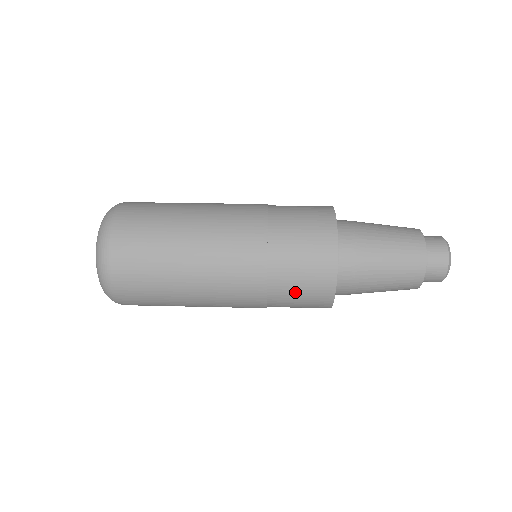
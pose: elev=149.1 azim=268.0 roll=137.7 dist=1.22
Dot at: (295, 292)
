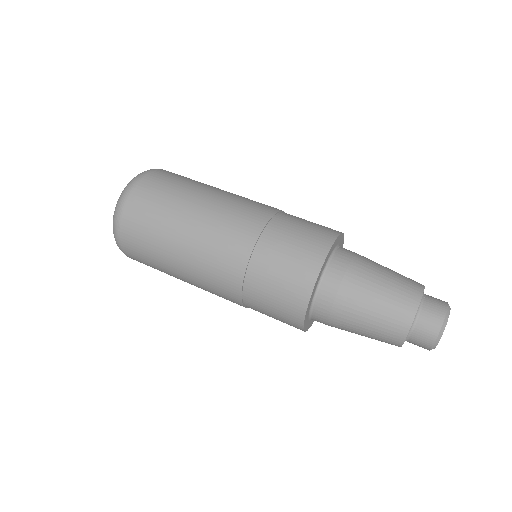
Dot at: occluded
